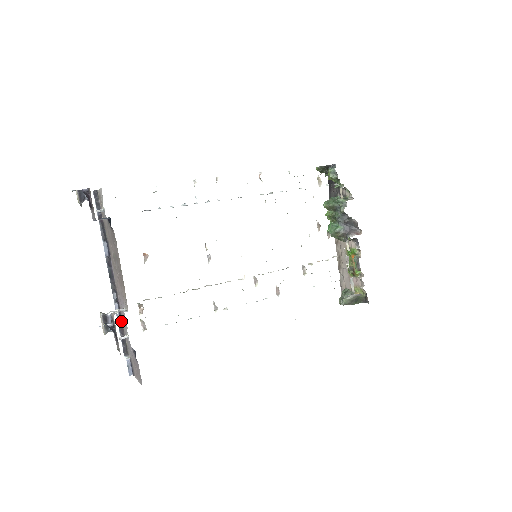
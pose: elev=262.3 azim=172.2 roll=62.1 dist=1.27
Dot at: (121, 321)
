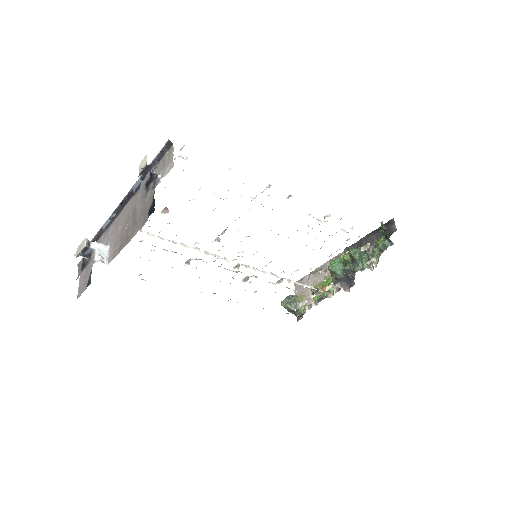
Dot at: (103, 233)
